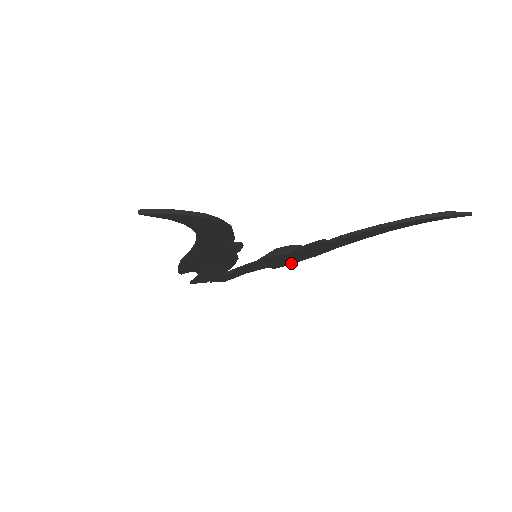
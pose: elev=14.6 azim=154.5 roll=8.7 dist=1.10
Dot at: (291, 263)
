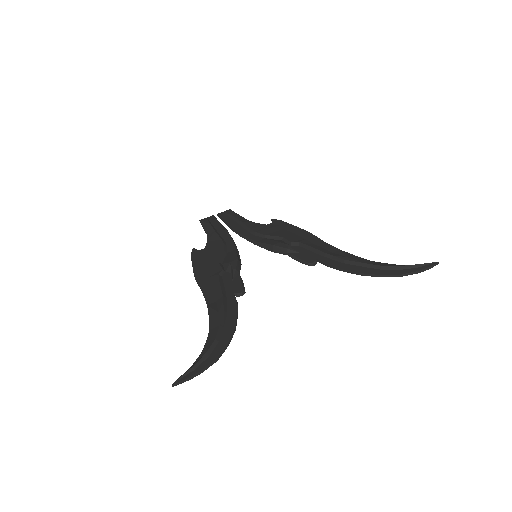
Dot at: (287, 226)
